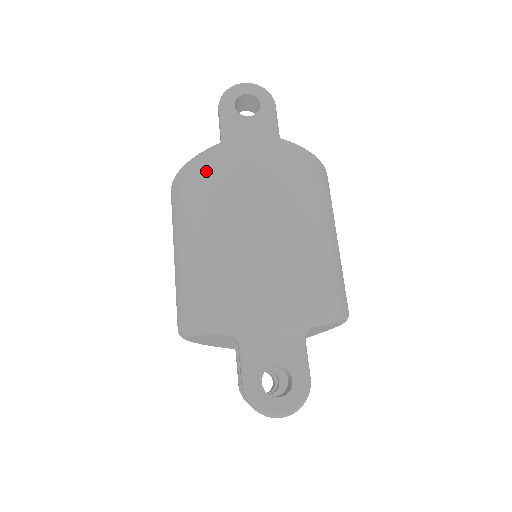
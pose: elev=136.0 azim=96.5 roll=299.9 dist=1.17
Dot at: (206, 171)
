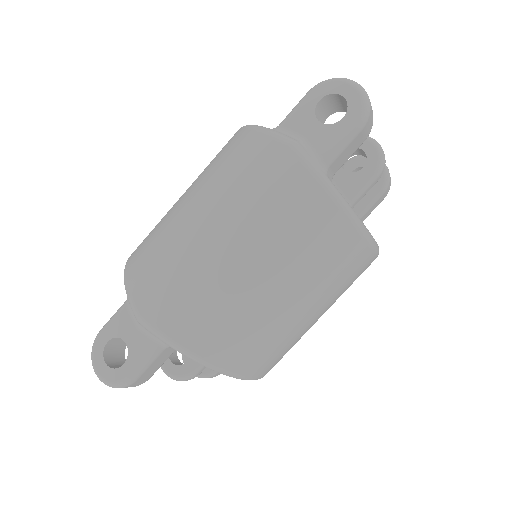
Dot at: (235, 145)
